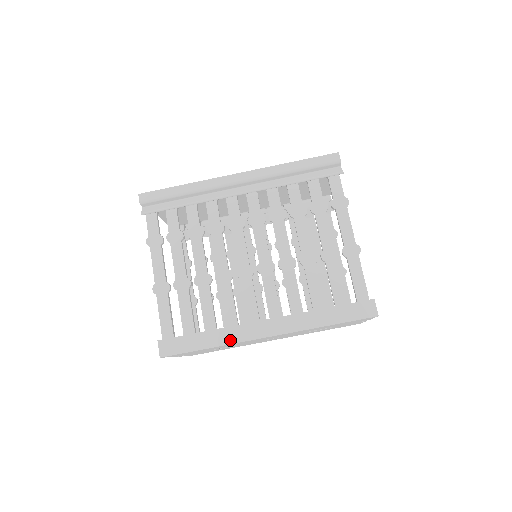
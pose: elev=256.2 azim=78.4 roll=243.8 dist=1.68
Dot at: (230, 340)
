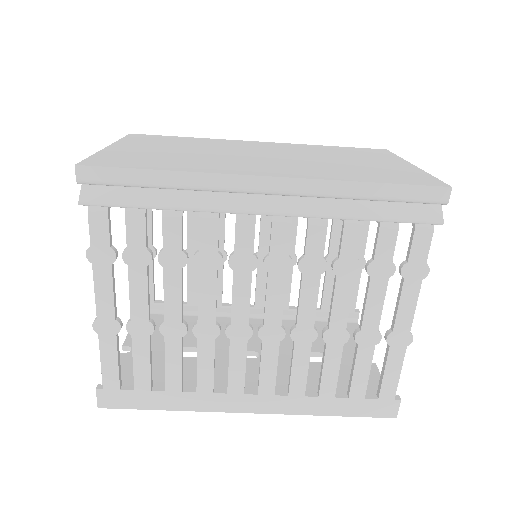
Dot at: (198, 407)
